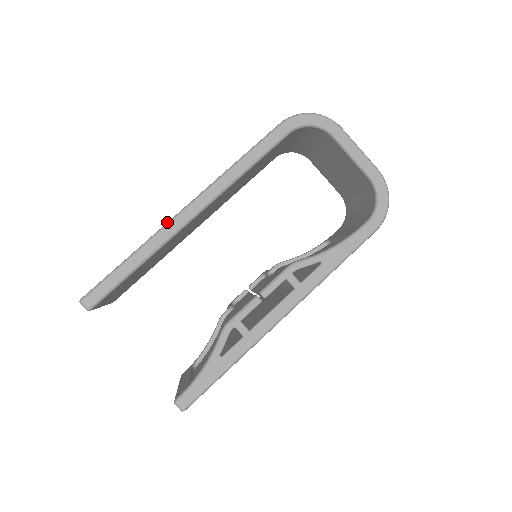
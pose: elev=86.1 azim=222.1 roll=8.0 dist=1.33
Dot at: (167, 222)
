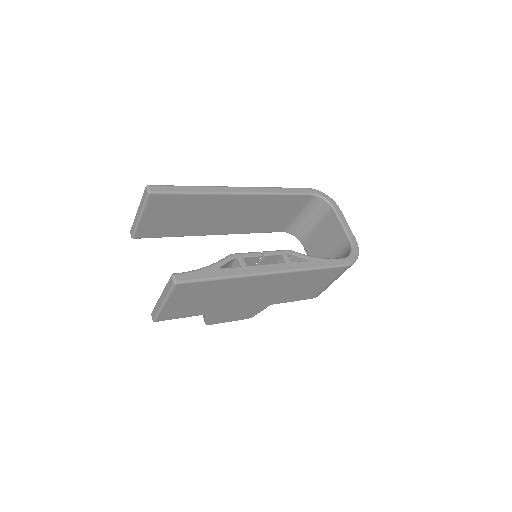
Dot at: (224, 186)
